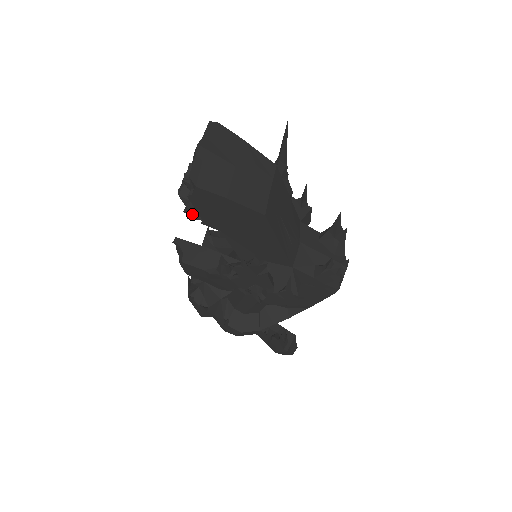
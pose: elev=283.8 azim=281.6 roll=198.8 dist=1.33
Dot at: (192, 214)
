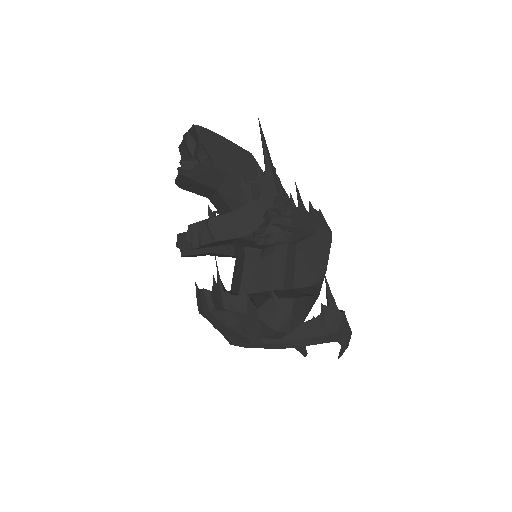
Dot at: (184, 248)
